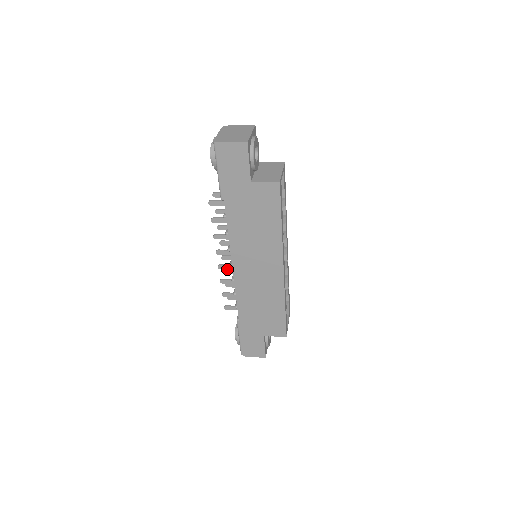
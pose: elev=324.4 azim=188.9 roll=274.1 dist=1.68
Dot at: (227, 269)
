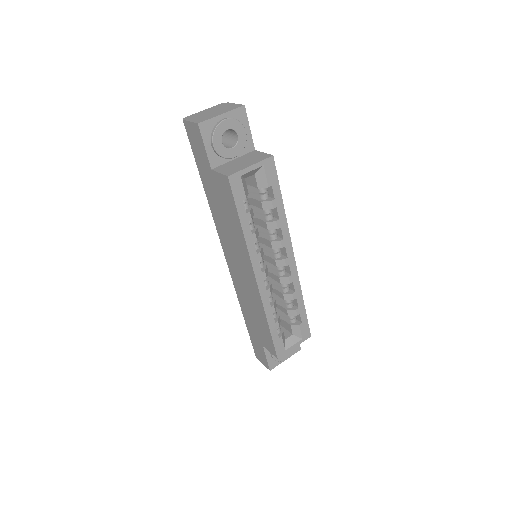
Dot at: occluded
